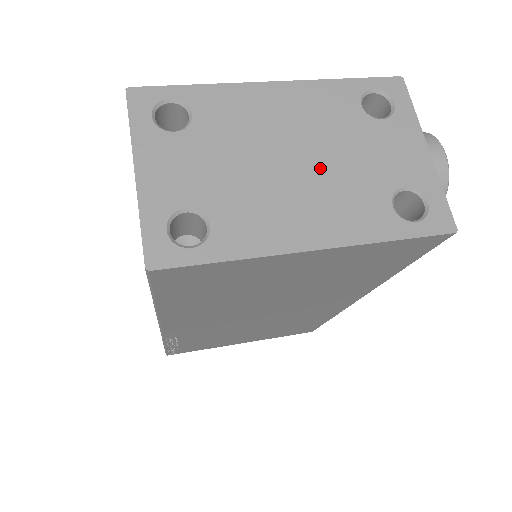
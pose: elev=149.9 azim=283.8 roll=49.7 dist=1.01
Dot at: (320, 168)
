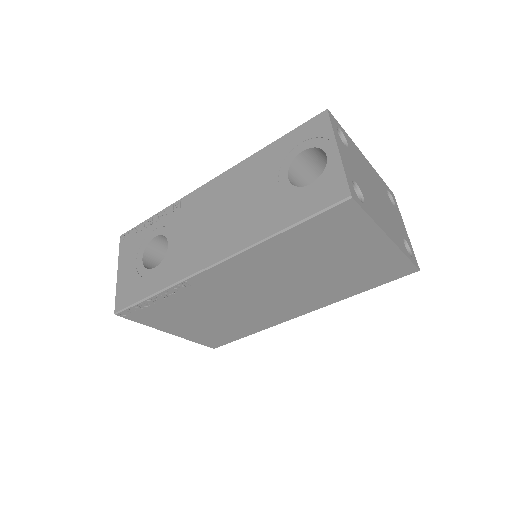
Dot at: (384, 207)
